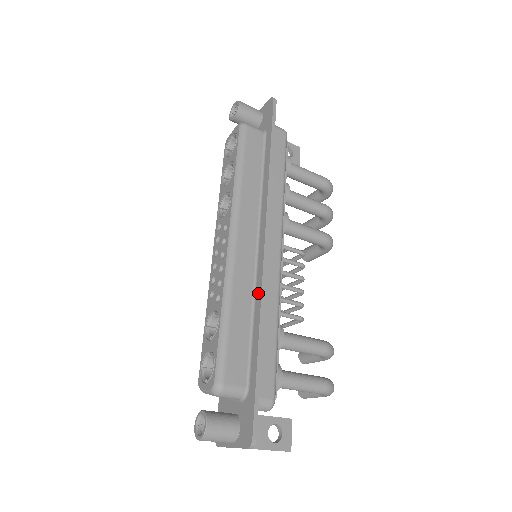
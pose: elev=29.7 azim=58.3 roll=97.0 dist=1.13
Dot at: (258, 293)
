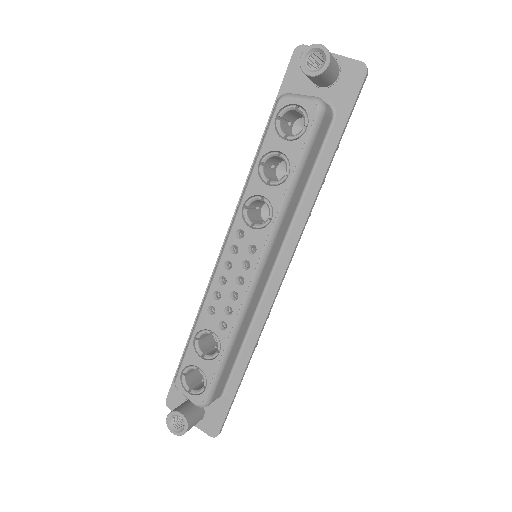
Dot at: (259, 322)
